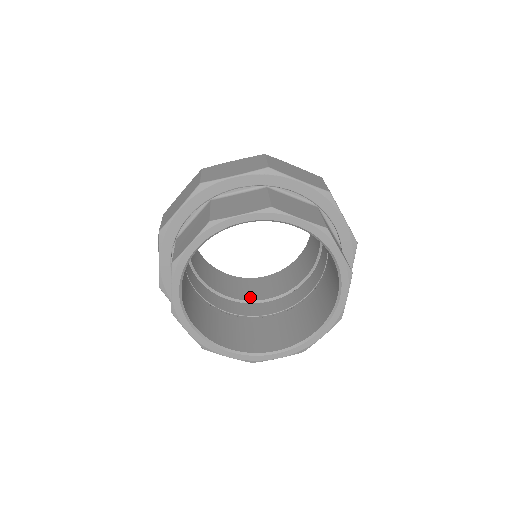
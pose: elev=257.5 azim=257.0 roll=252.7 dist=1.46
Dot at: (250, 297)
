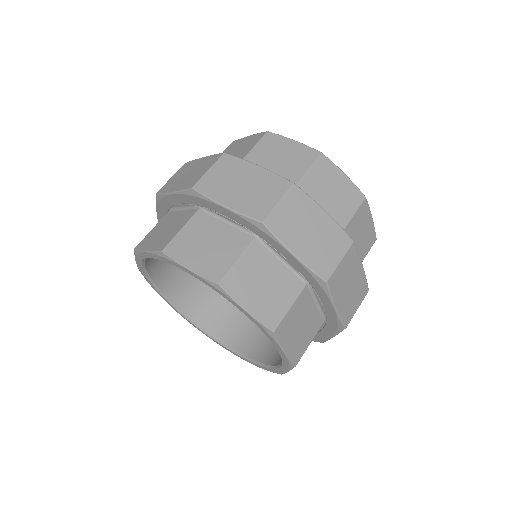
Dot at: occluded
